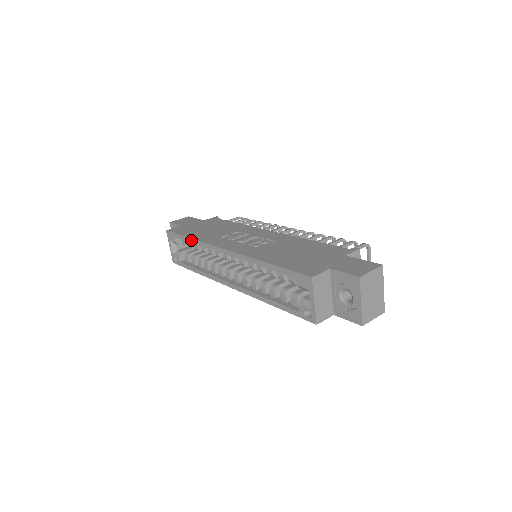
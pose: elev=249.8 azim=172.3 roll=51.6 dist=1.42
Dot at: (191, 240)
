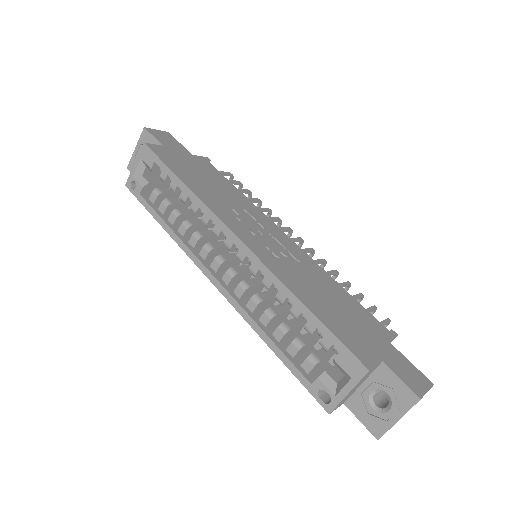
Dot at: (184, 187)
